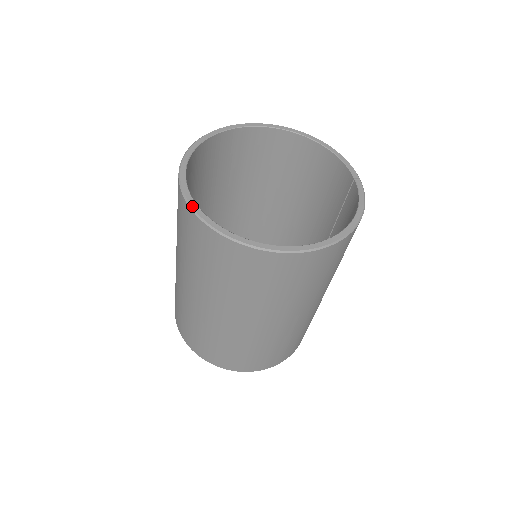
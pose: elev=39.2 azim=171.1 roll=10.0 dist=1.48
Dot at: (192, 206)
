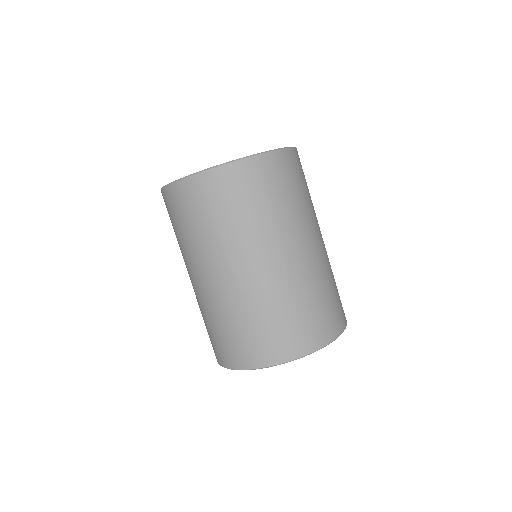
Dot at: (204, 170)
